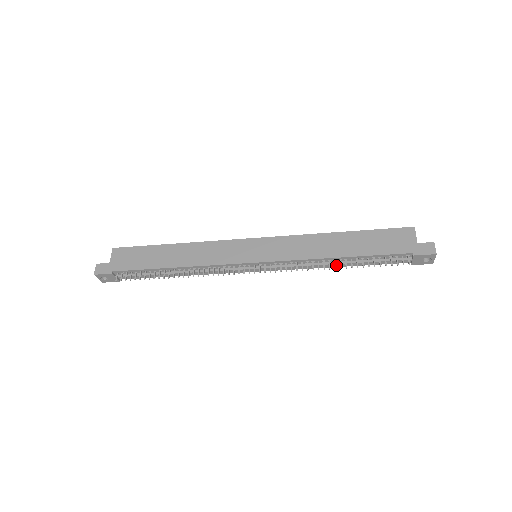
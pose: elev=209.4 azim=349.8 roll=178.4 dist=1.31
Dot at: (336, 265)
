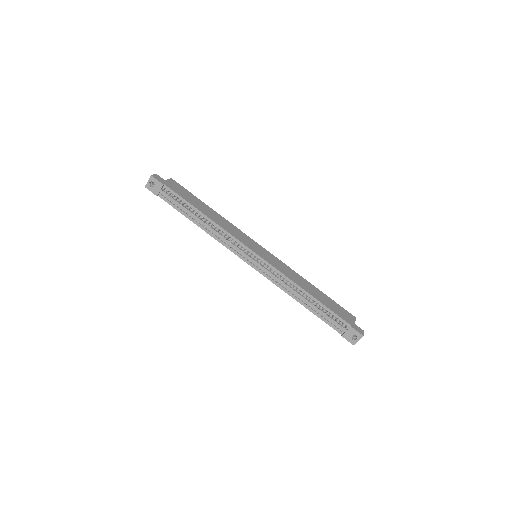
Dot at: (301, 298)
